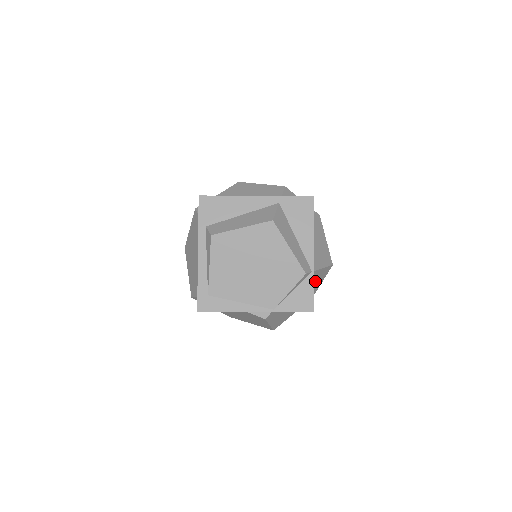
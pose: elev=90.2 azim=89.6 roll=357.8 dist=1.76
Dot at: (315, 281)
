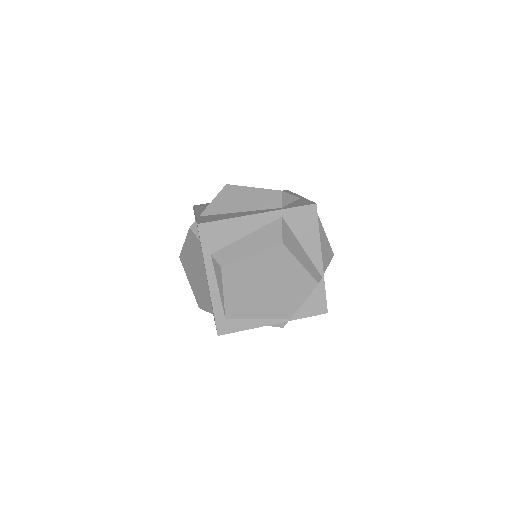
Dot at: occluded
